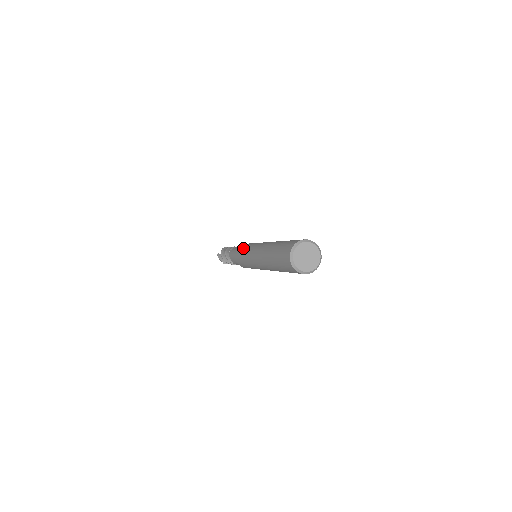
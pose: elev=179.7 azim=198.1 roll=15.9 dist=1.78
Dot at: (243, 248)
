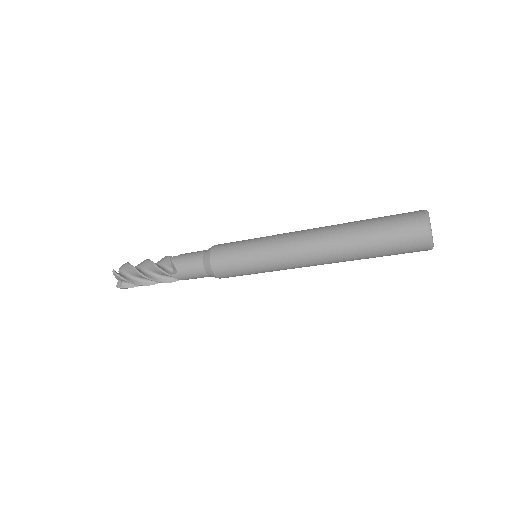
Dot at: (240, 241)
